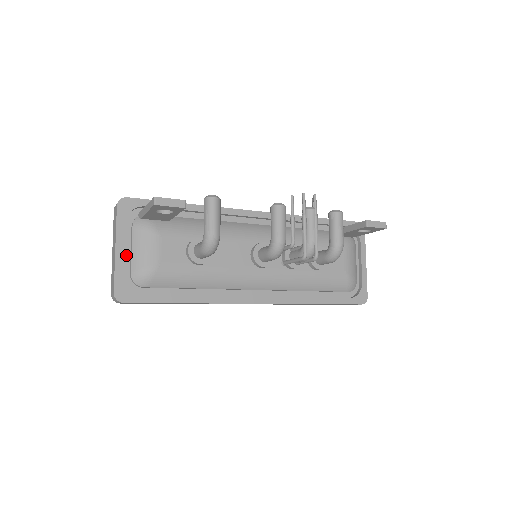
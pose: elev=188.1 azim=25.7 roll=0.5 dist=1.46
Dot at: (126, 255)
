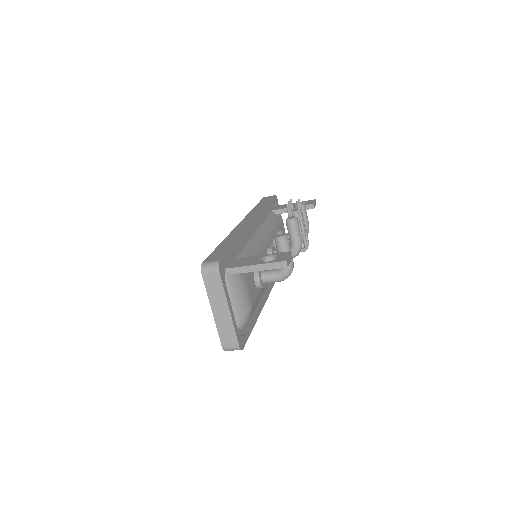
Dot at: occluded
